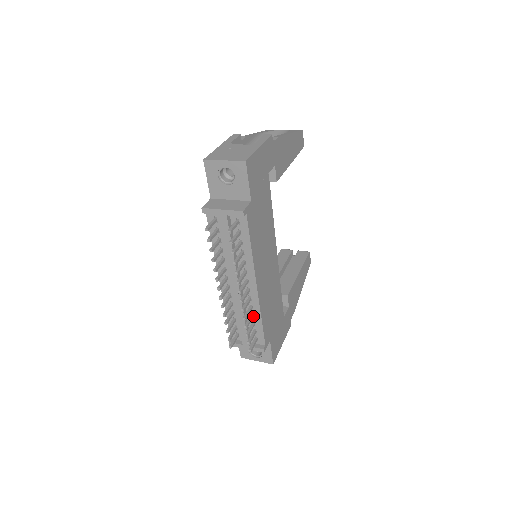
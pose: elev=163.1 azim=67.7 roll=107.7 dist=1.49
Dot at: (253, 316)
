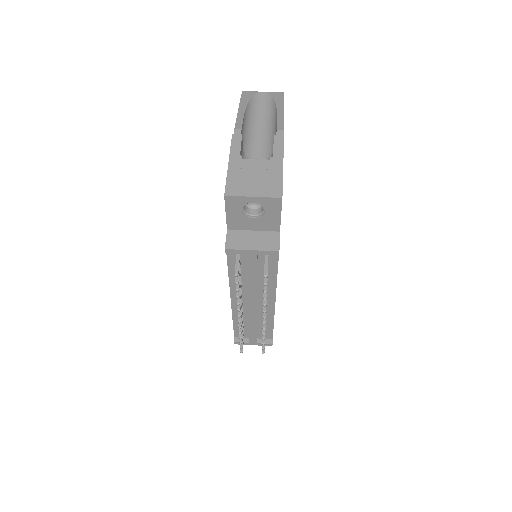
Dot at: occluded
